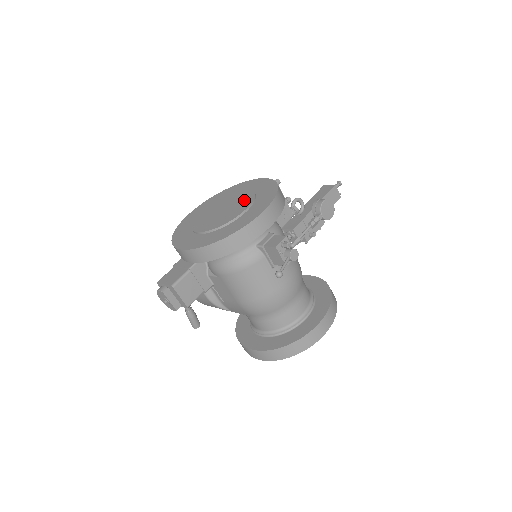
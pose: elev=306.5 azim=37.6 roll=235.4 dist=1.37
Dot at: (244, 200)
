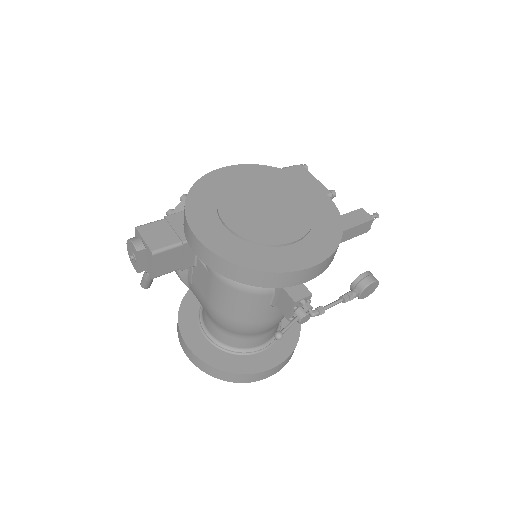
Dot at: (297, 220)
